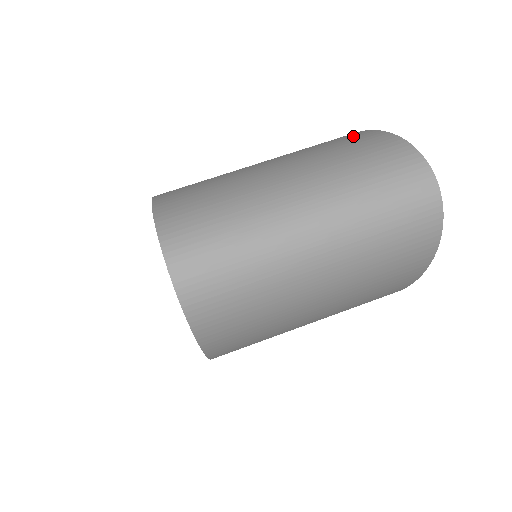
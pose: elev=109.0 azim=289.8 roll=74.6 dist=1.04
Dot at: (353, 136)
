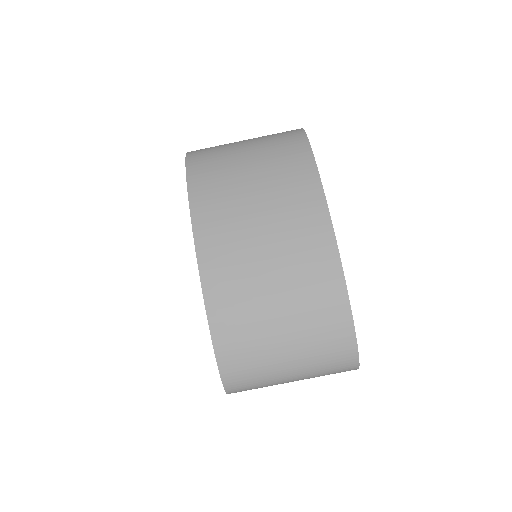
Dot at: (339, 324)
